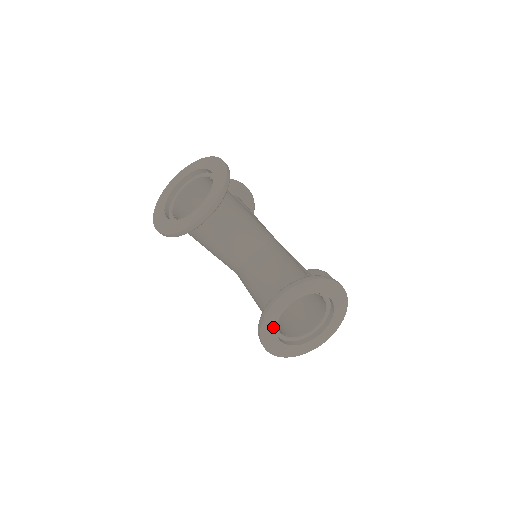
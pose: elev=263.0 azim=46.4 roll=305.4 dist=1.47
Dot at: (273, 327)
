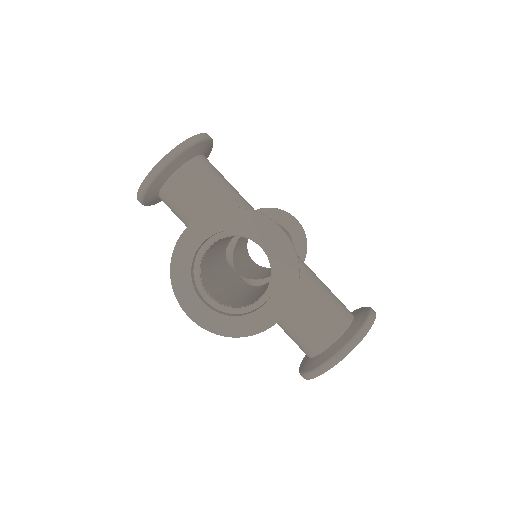
Dot at: (187, 272)
